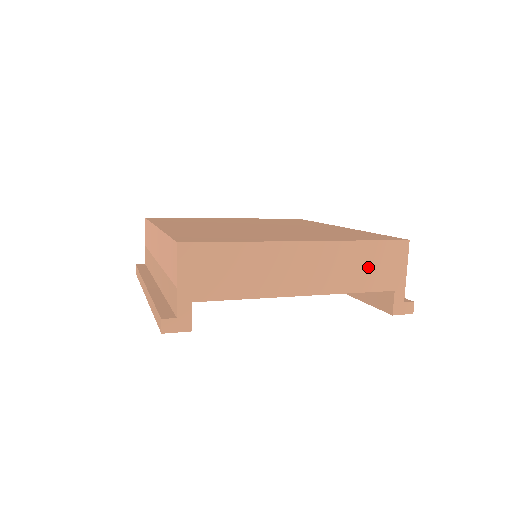
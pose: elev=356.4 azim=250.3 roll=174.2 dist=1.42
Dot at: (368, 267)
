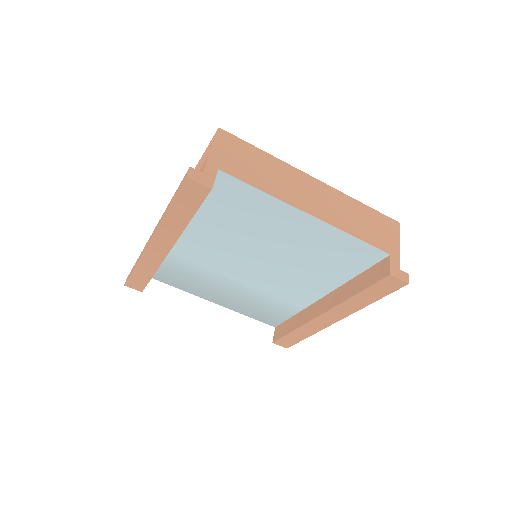
Dot at: (366, 224)
